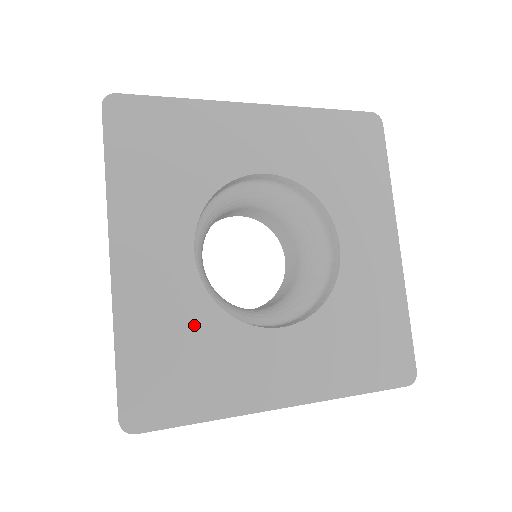
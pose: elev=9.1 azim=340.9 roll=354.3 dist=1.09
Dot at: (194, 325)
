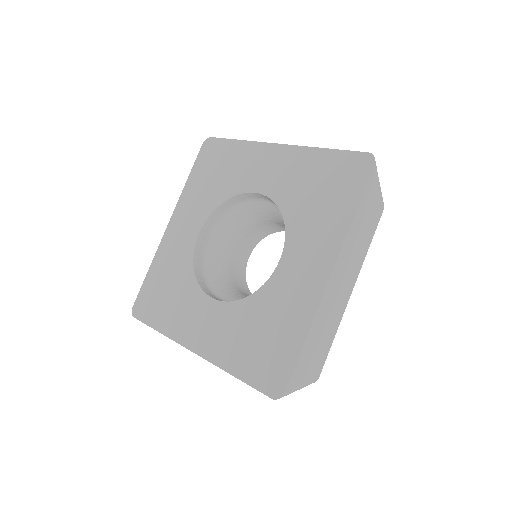
Dot at: (249, 319)
